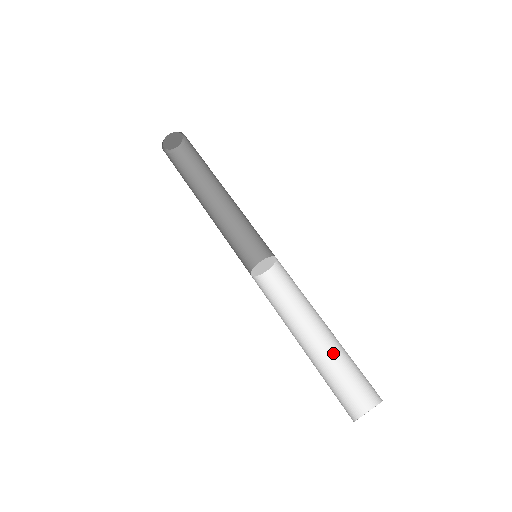
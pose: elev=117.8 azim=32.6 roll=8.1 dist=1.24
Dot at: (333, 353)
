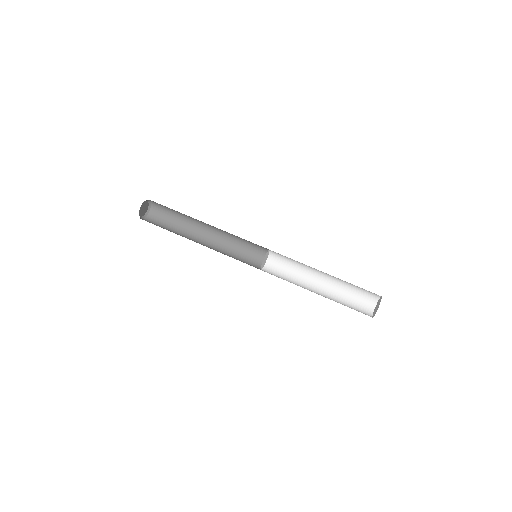
Dot at: (337, 286)
